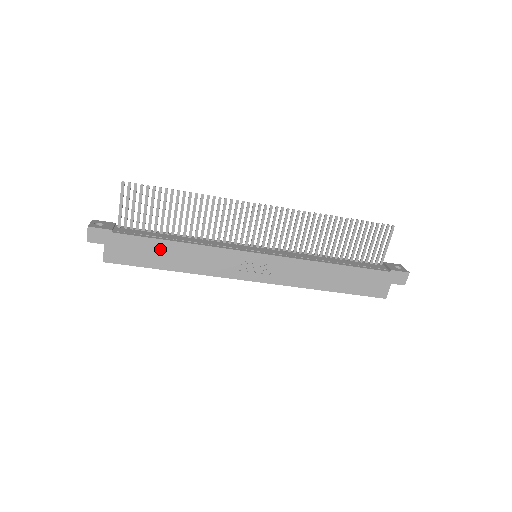
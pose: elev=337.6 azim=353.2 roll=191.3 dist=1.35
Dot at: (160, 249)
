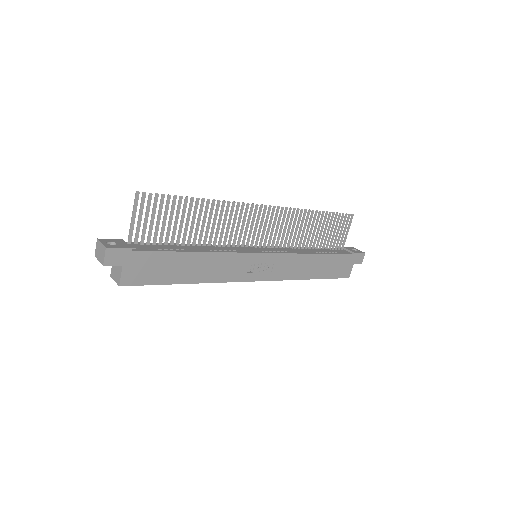
Dot at: (179, 262)
